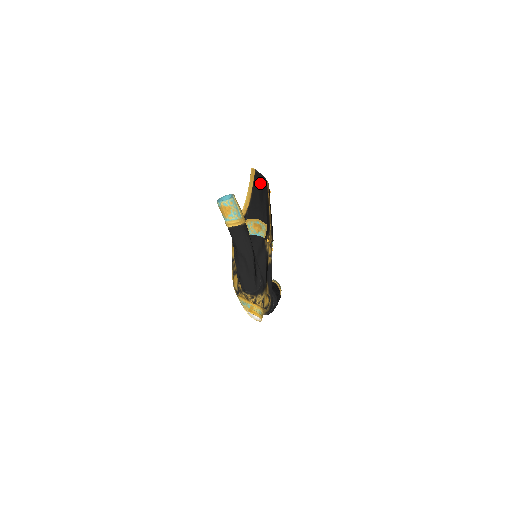
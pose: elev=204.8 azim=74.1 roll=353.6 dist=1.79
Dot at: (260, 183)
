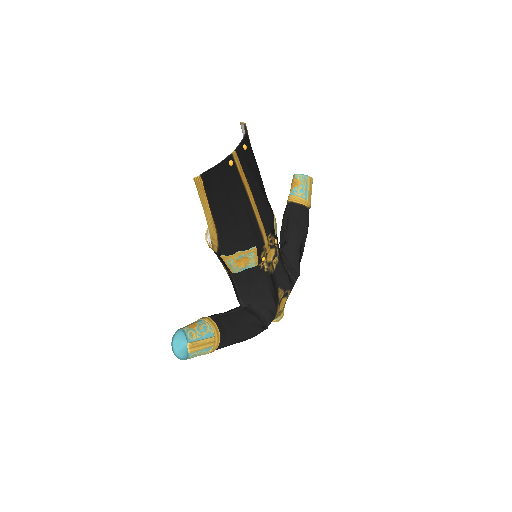
Dot at: (220, 189)
